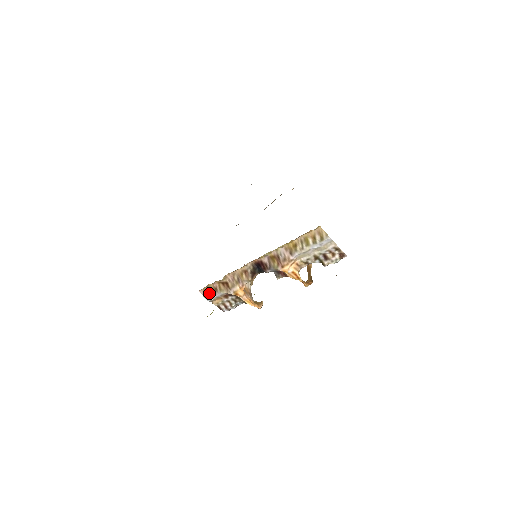
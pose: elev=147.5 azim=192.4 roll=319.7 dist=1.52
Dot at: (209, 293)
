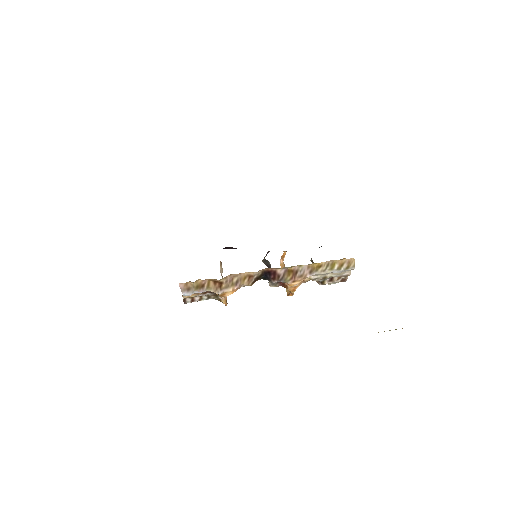
Dot at: (191, 288)
